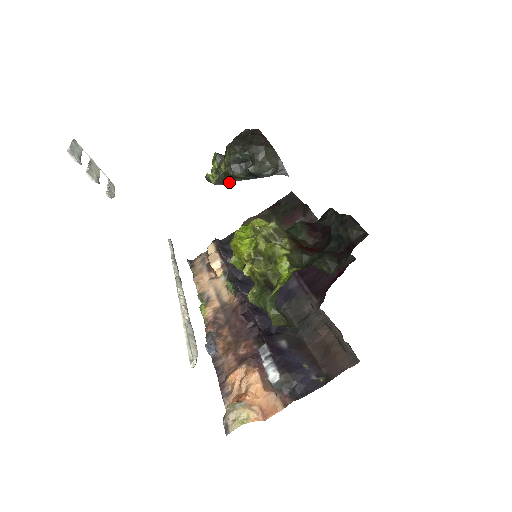
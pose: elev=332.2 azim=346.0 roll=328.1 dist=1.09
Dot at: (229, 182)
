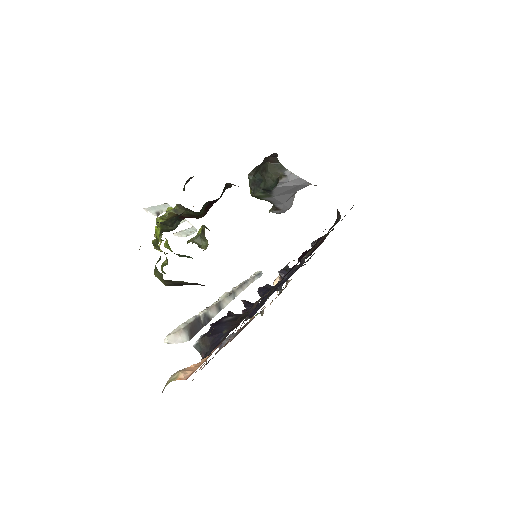
Dot at: (281, 207)
